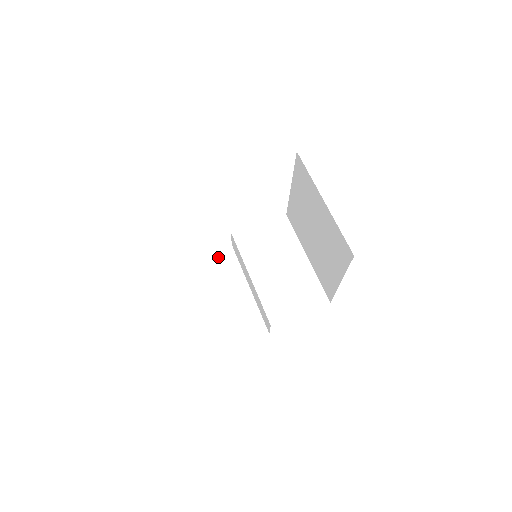
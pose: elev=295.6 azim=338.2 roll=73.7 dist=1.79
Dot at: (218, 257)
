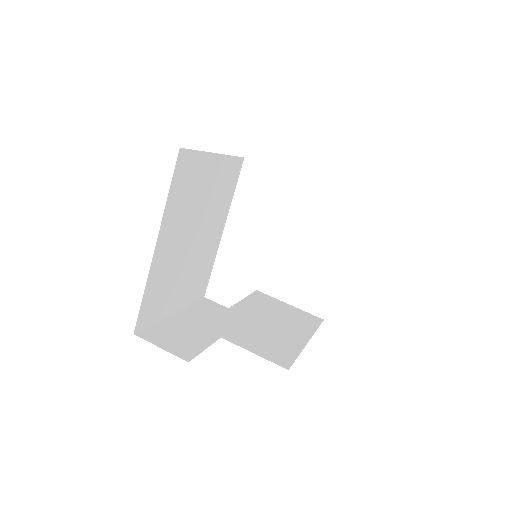
Dot at: occluded
